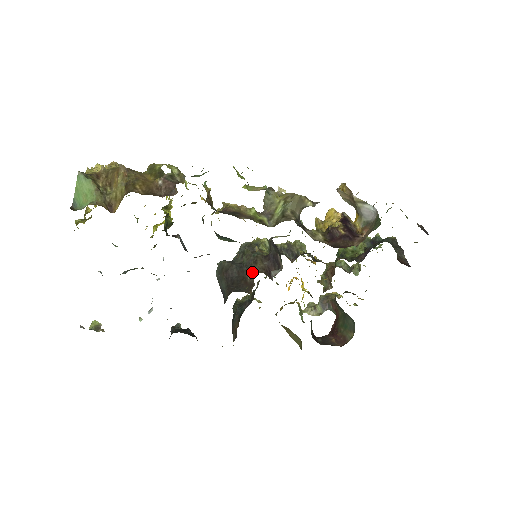
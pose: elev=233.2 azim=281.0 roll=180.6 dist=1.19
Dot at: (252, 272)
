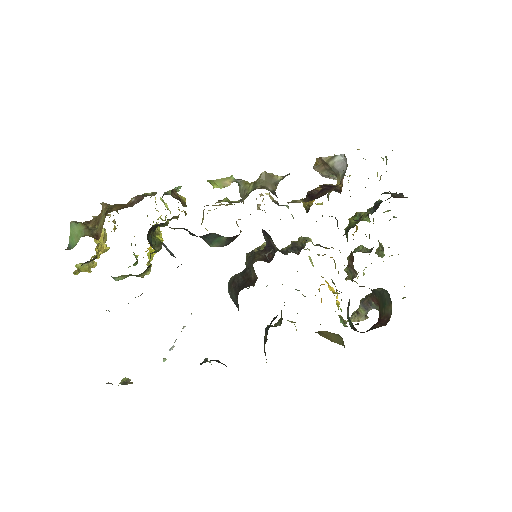
Dot at: (253, 268)
